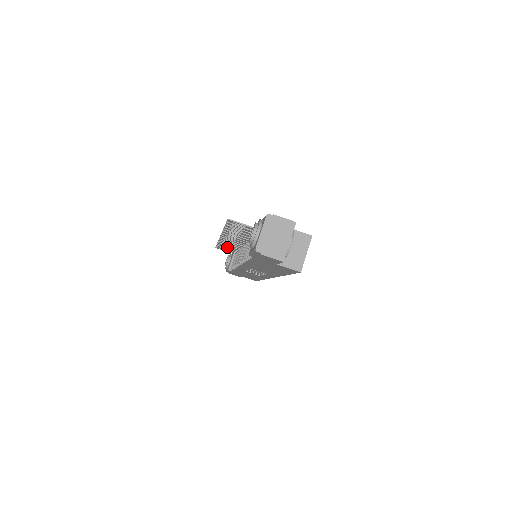
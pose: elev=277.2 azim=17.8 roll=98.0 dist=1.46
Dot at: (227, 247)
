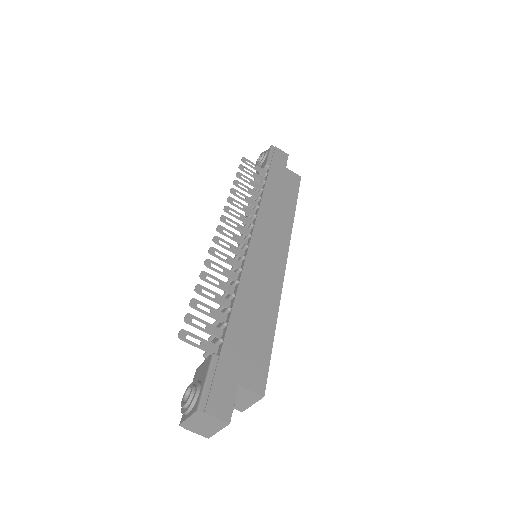
Dot at: occluded
